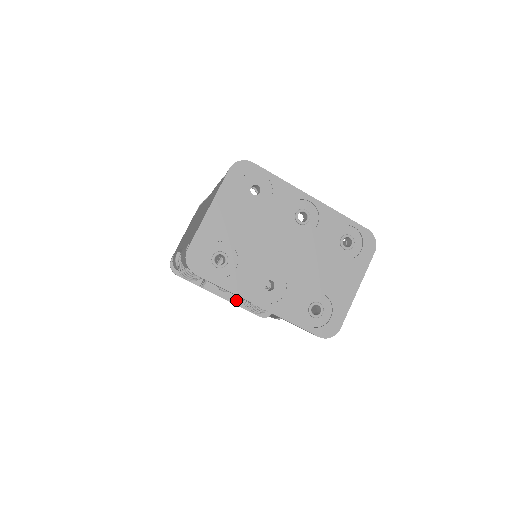
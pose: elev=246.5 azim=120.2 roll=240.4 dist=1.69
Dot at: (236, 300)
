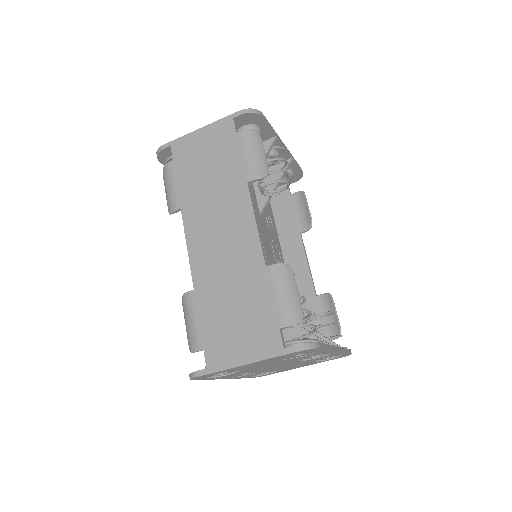
Dot at: occluded
